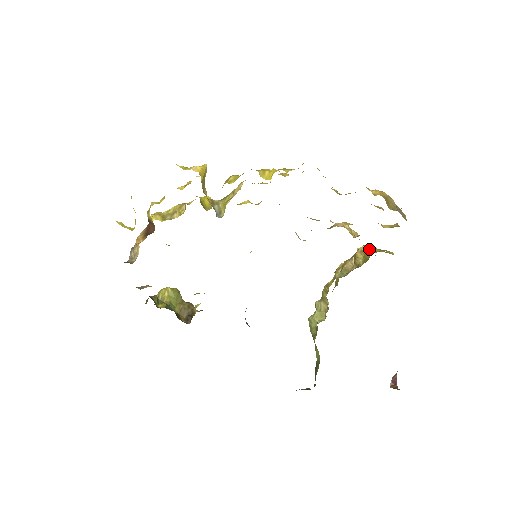
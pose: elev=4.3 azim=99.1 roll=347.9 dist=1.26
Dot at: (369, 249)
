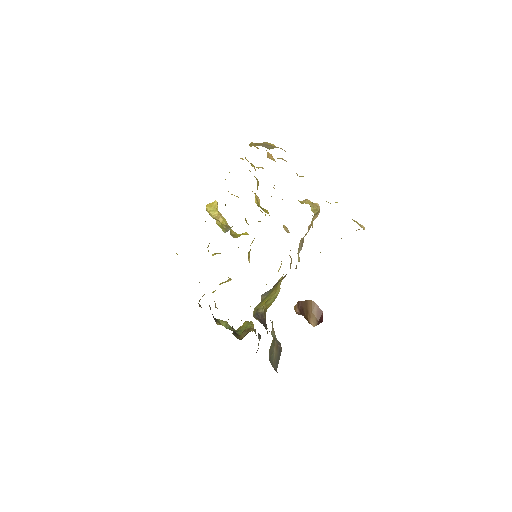
Dot at: occluded
